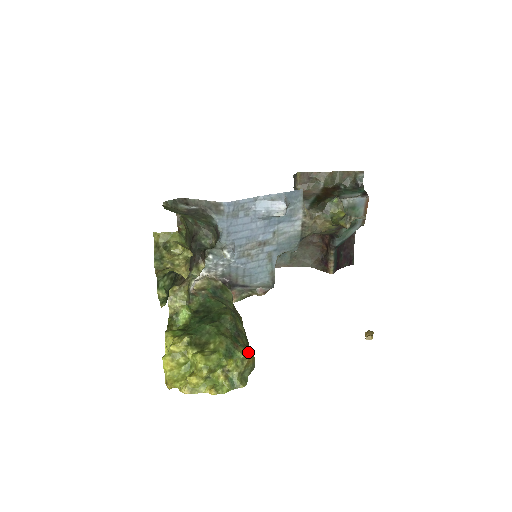
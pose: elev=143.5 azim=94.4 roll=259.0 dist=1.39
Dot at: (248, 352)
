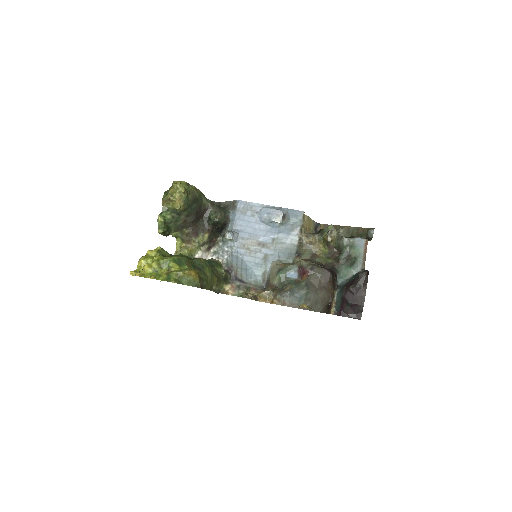
Dot at: (194, 270)
